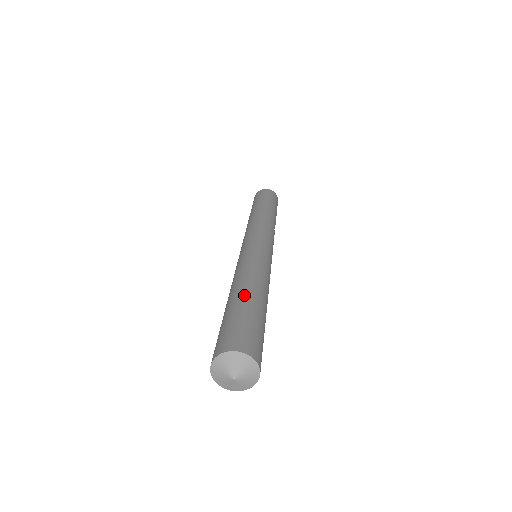
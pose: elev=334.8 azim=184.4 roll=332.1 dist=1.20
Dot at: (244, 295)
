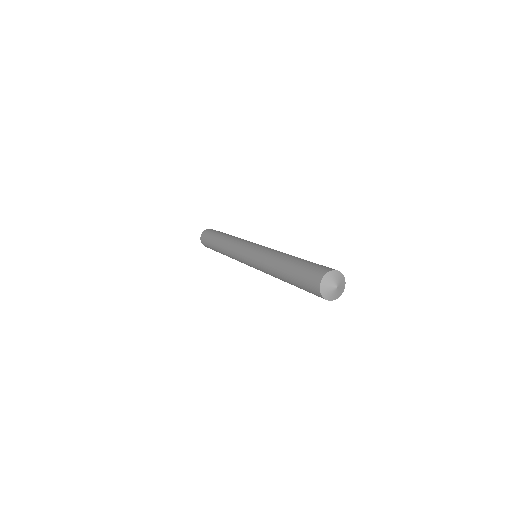
Dot at: occluded
